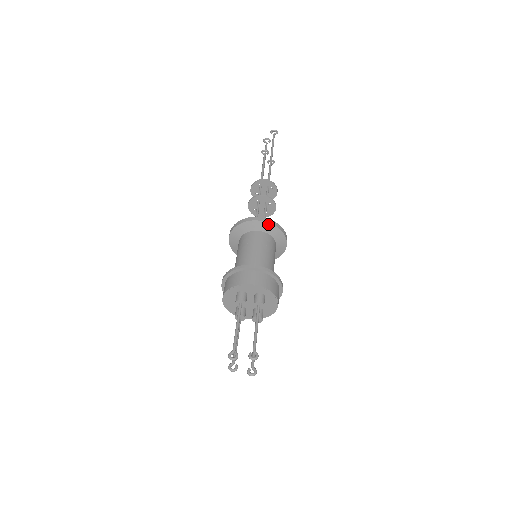
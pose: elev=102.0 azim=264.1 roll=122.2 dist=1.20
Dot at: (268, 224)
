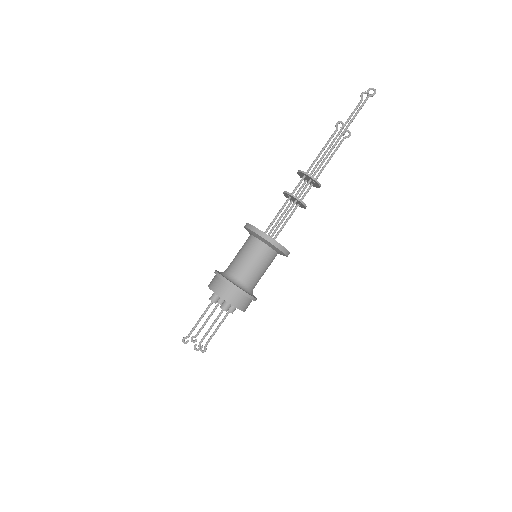
Dot at: (266, 241)
